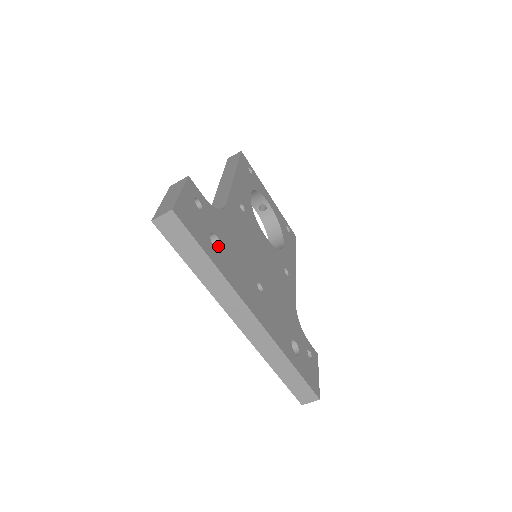
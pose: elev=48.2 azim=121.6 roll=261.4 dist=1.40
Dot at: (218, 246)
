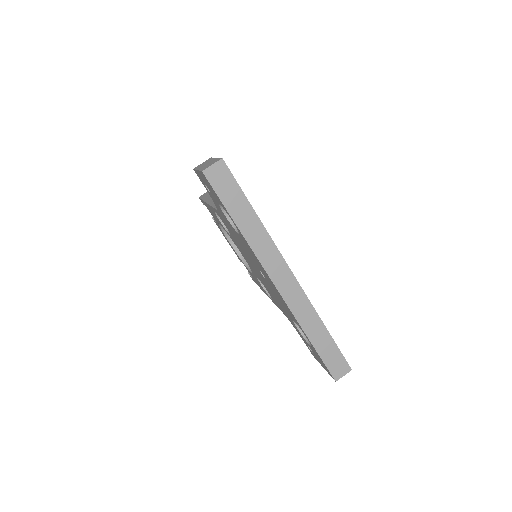
Dot at: occluded
